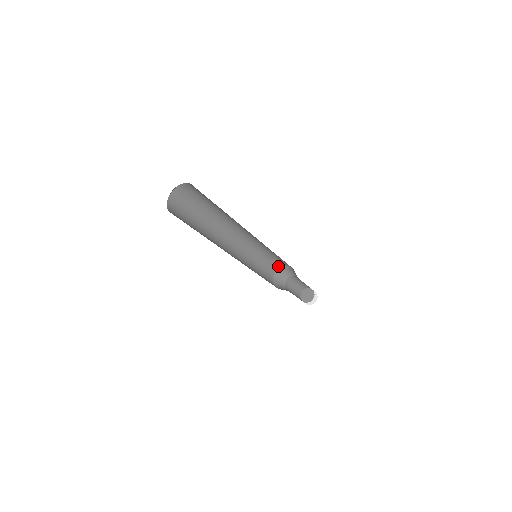
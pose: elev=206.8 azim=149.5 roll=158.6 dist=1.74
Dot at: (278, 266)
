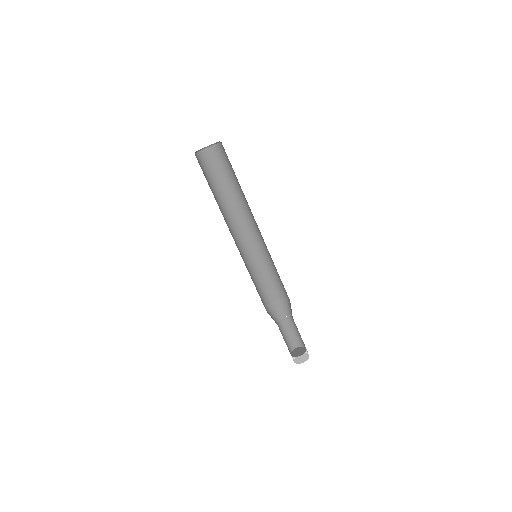
Dot at: (266, 303)
